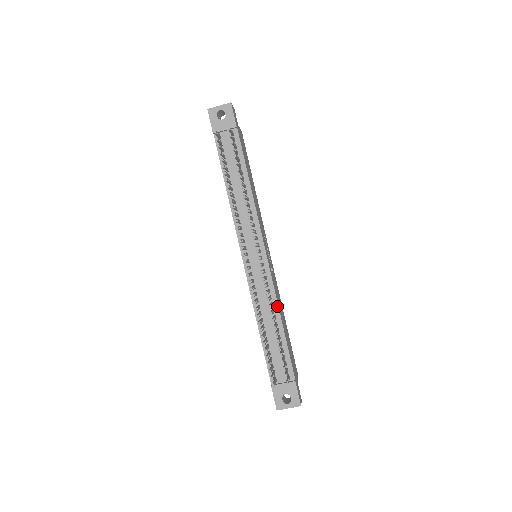
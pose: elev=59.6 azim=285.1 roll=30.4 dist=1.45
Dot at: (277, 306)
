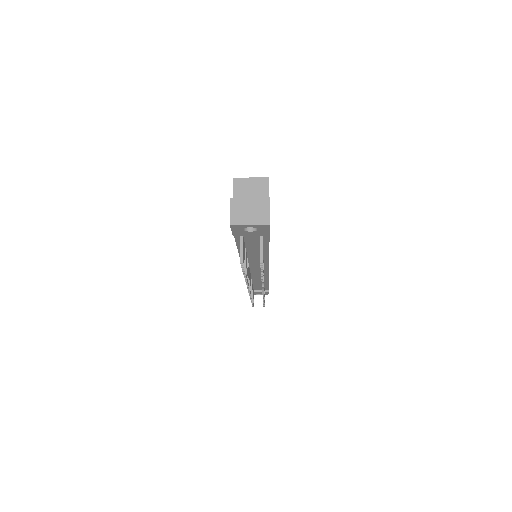
Dot at: (268, 280)
